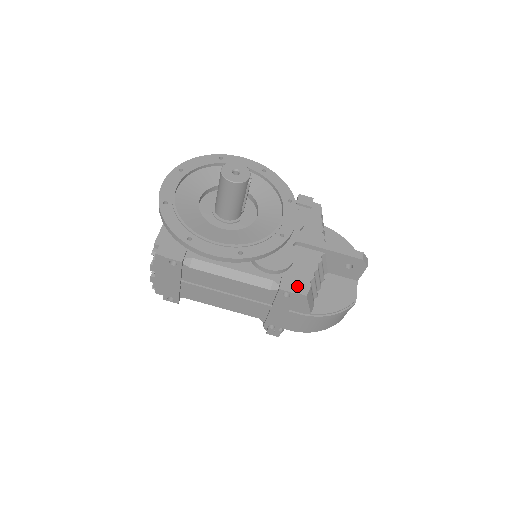
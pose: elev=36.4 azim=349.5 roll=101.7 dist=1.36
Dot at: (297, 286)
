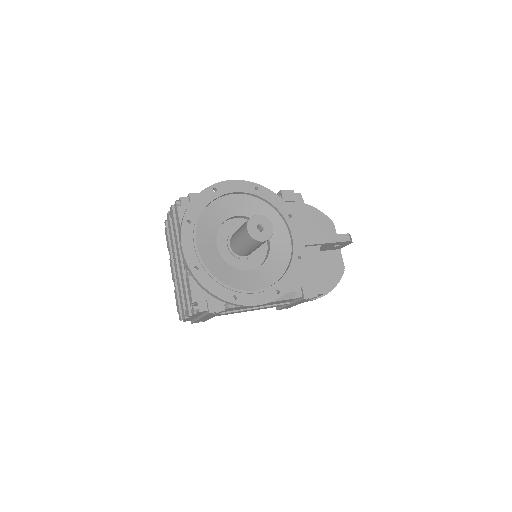
Dot at: (315, 289)
